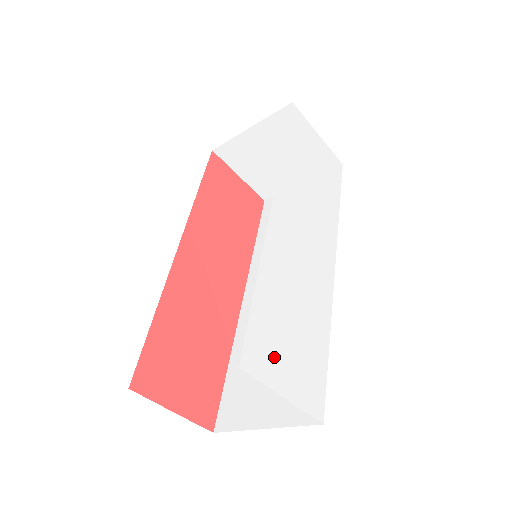
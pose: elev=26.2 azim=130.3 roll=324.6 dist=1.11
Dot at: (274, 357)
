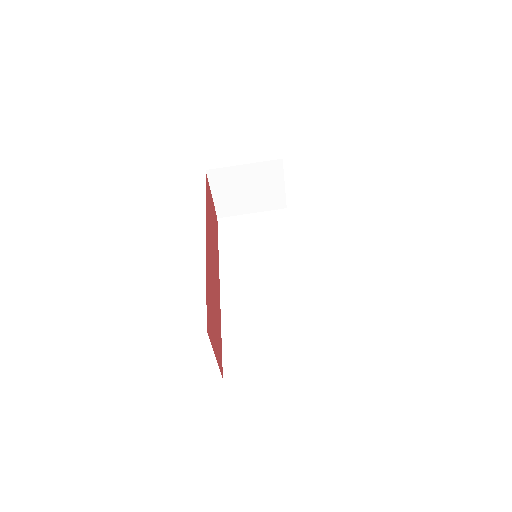
Dot at: occluded
